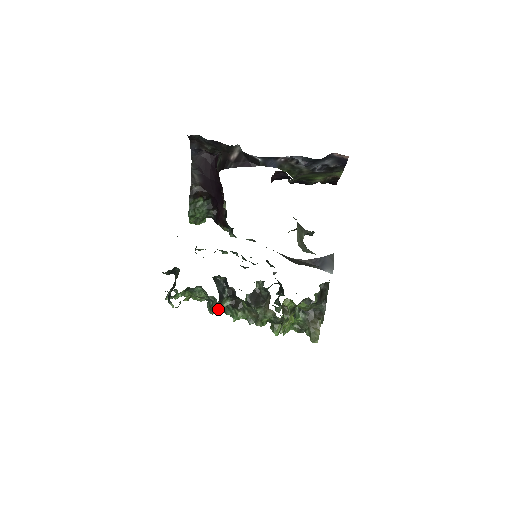
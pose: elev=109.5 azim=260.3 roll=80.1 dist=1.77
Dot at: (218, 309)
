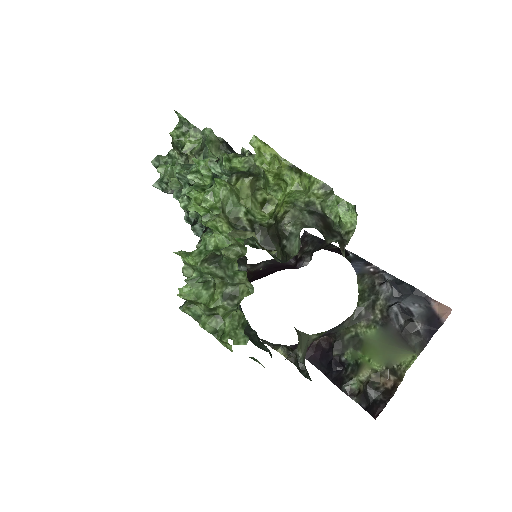
Dot at: (213, 138)
